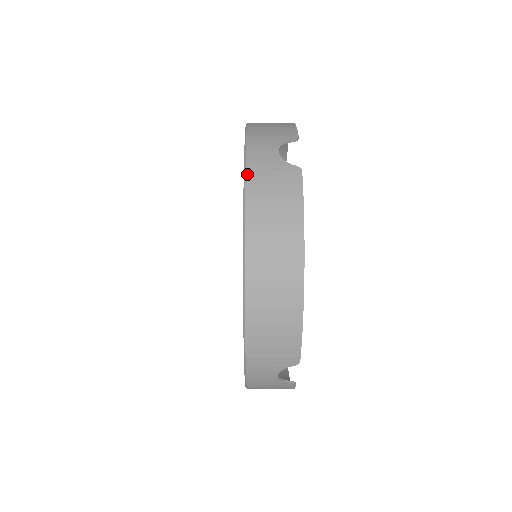
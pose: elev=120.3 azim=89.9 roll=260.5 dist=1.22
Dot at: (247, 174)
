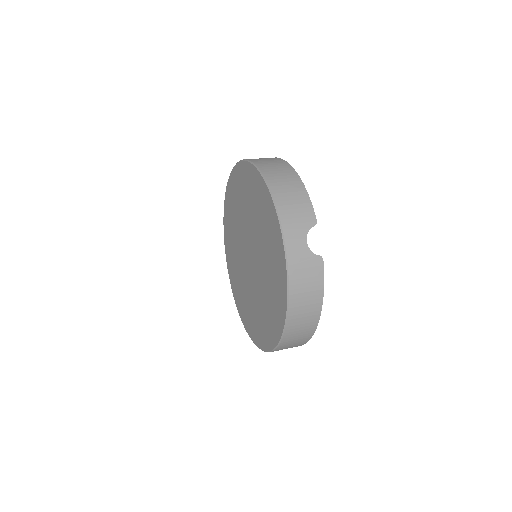
Dot at: occluded
